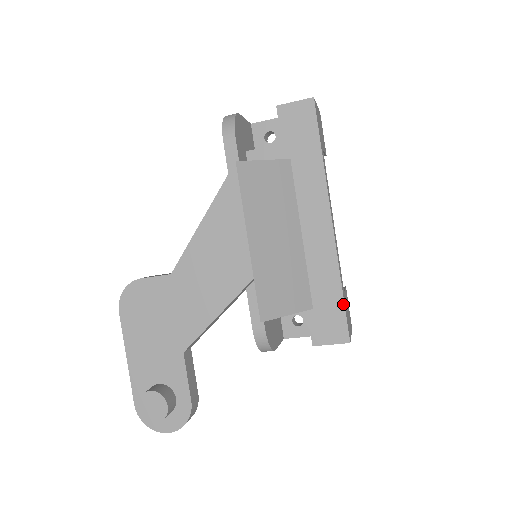
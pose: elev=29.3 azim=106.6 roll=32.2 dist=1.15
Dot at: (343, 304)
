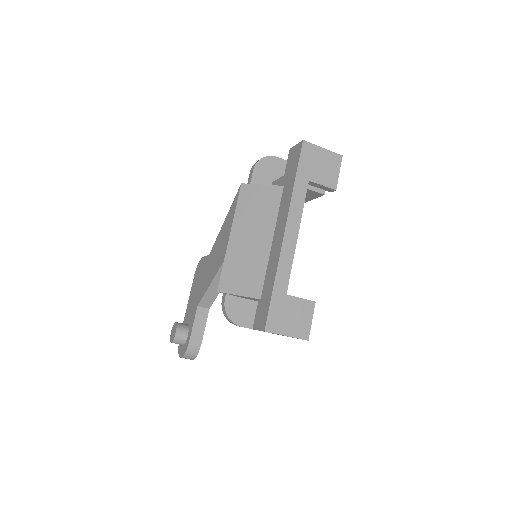
Dot at: (270, 298)
